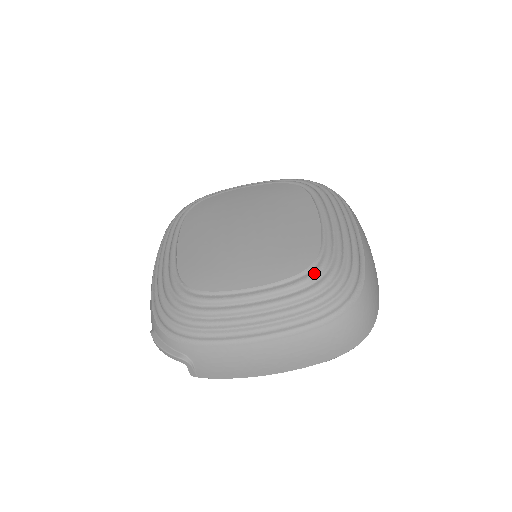
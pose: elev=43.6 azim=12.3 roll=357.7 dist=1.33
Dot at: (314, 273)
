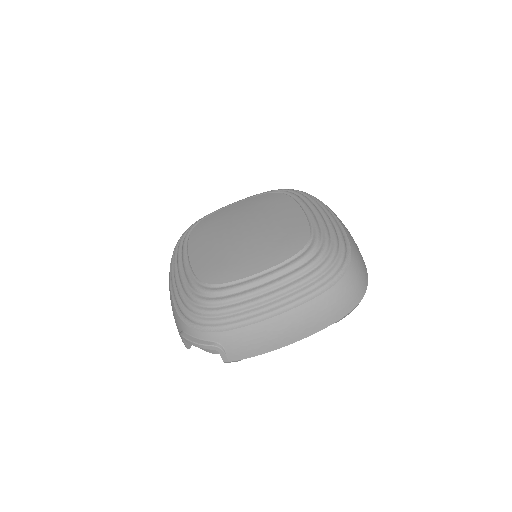
Dot at: (310, 250)
